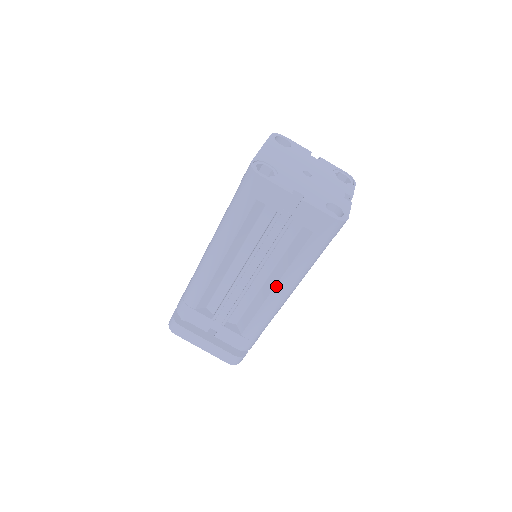
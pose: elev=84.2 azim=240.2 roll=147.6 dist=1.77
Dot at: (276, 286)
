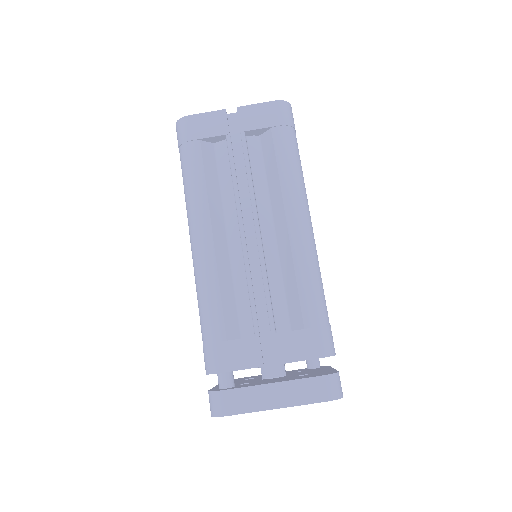
Dot at: (286, 218)
